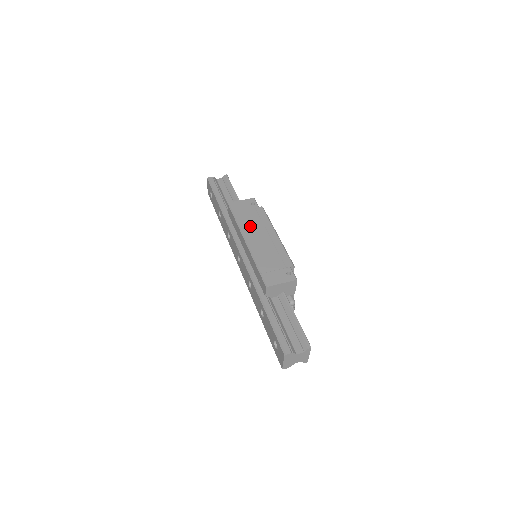
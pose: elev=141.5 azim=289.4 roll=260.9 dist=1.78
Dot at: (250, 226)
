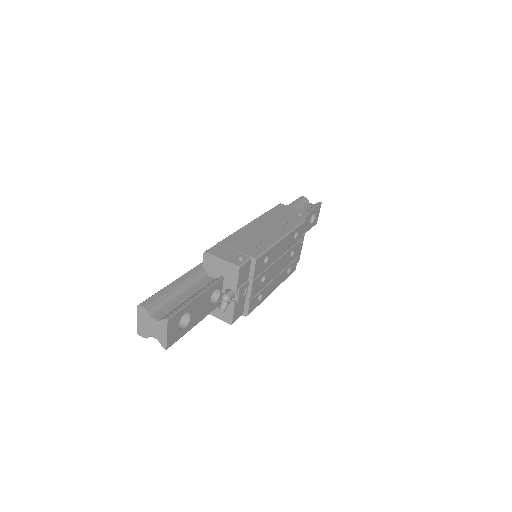
Dot at: (269, 220)
